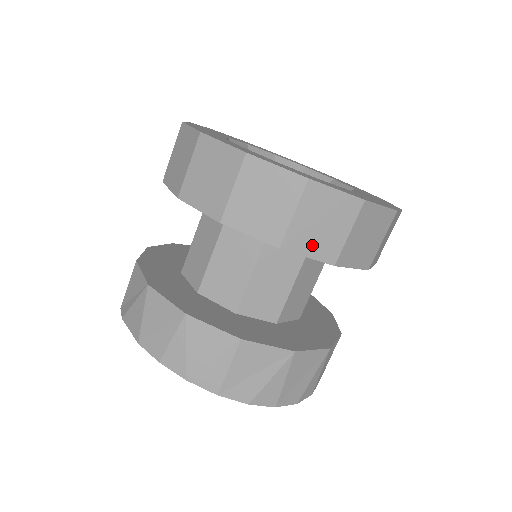
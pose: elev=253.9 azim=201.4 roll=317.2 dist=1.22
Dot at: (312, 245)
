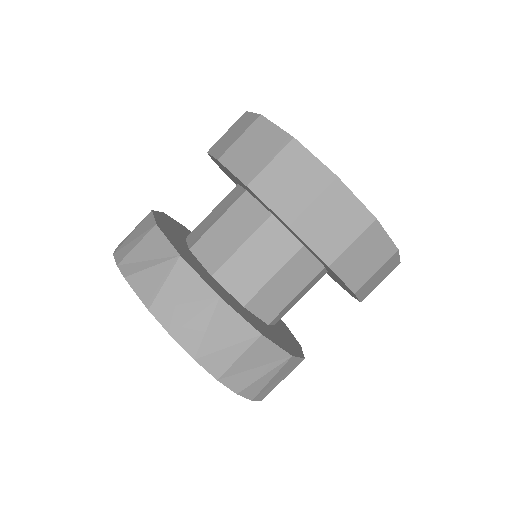
Dot at: (350, 272)
